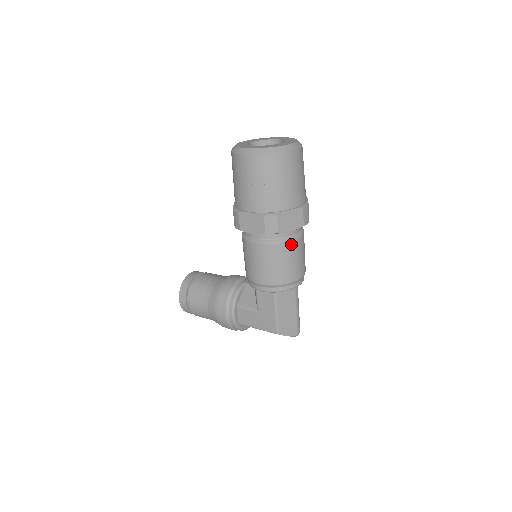
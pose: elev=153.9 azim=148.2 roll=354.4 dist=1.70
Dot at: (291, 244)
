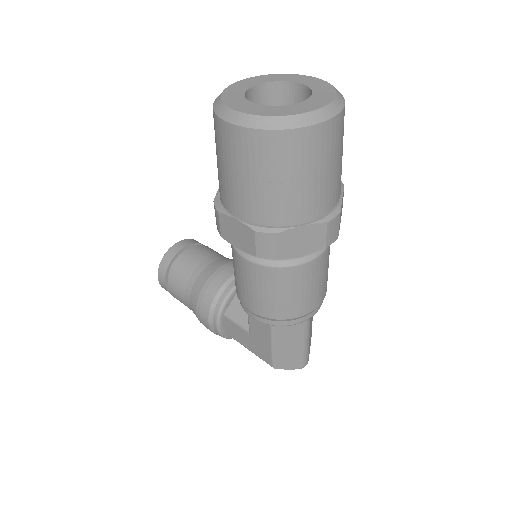
Dot at: (301, 269)
